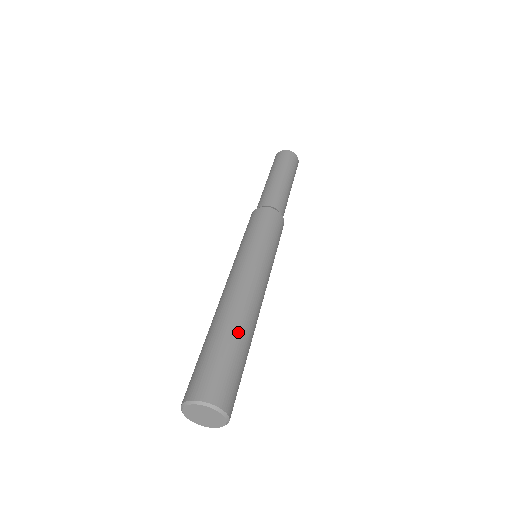
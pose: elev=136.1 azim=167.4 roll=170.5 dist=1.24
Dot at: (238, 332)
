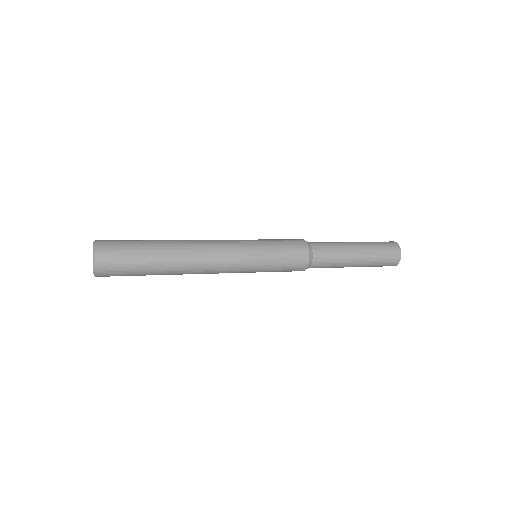
Dot at: (161, 241)
